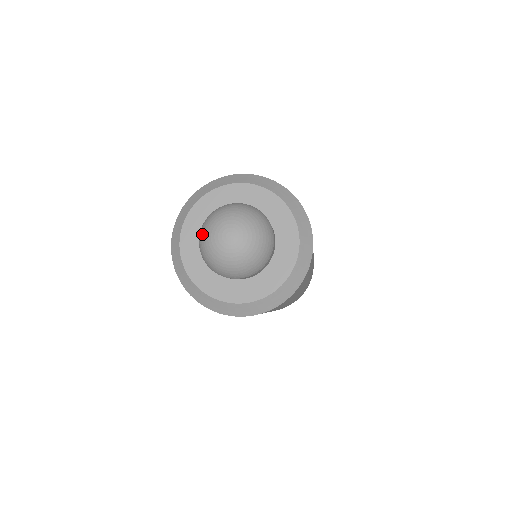
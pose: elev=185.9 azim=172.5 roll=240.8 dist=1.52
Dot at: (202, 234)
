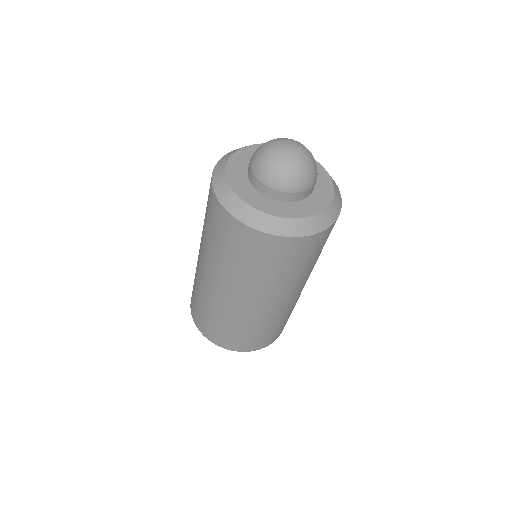
Dot at: (267, 166)
